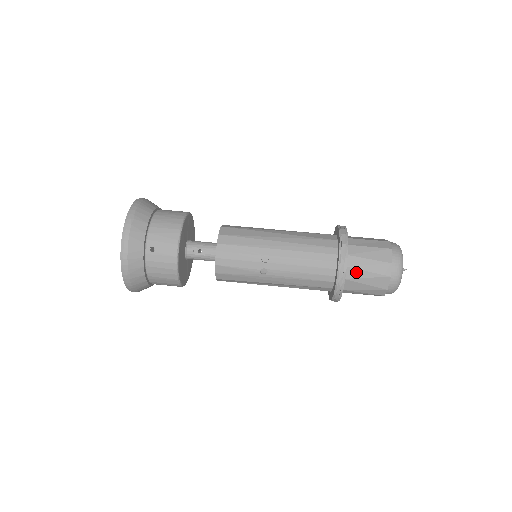
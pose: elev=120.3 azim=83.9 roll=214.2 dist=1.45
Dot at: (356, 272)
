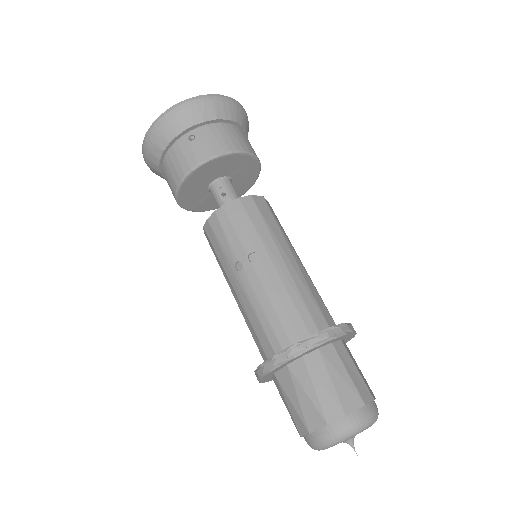
Dot at: (305, 374)
